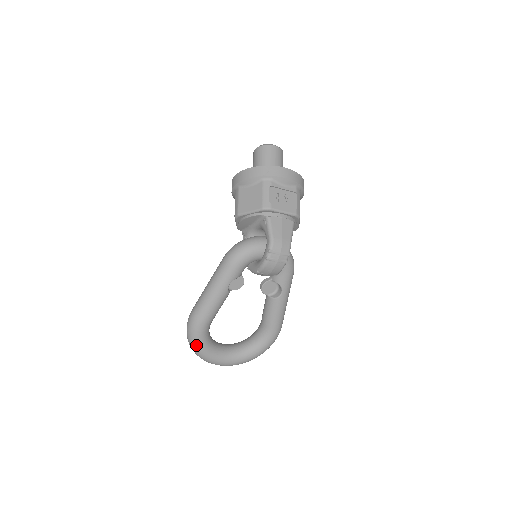
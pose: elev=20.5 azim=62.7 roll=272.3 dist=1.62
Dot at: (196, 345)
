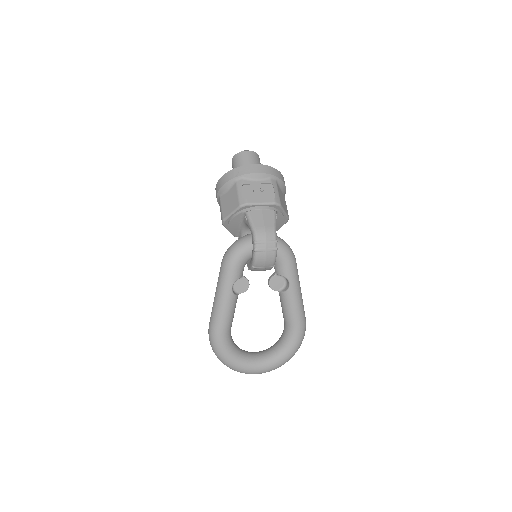
Dot at: (222, 356)
